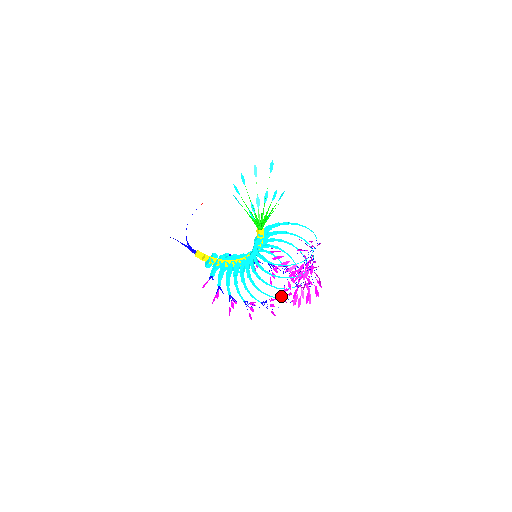
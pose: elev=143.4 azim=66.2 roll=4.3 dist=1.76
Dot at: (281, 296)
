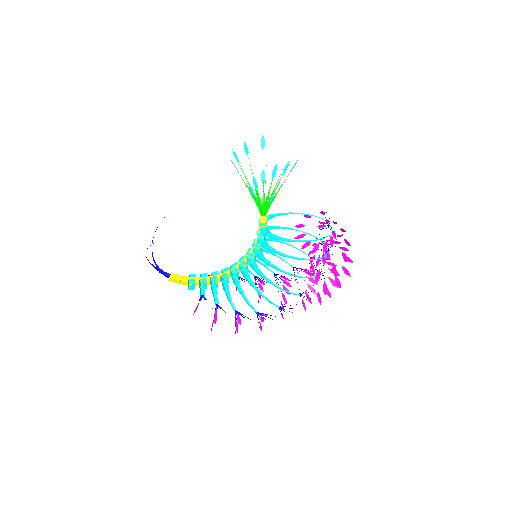
Dot at: (317, 279)
